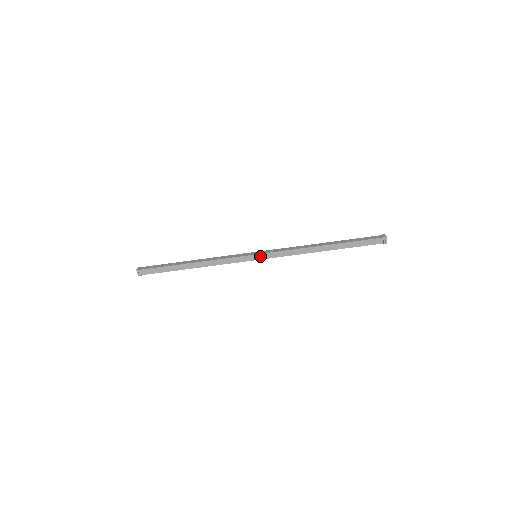
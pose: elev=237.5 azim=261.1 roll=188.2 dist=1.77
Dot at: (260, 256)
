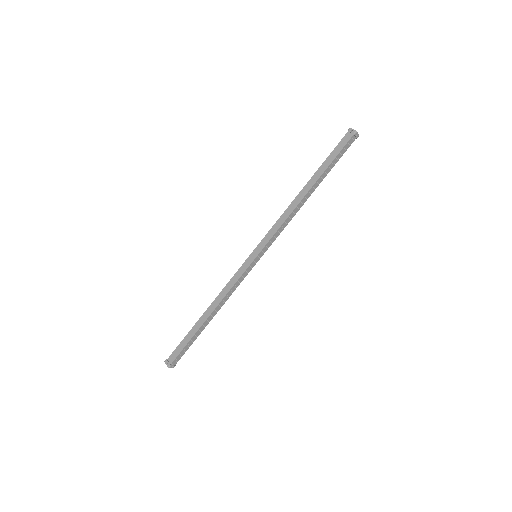
Dot at: (257, 250)
